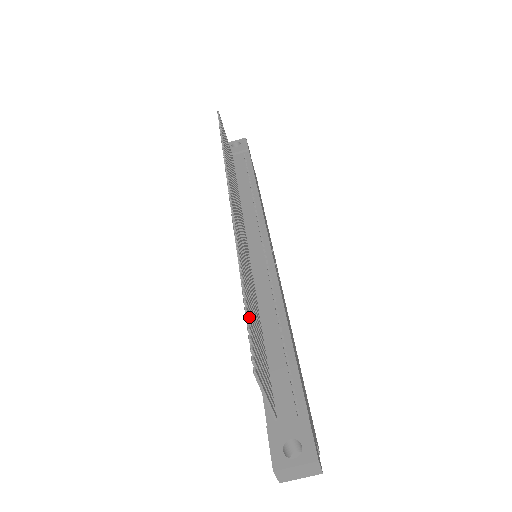
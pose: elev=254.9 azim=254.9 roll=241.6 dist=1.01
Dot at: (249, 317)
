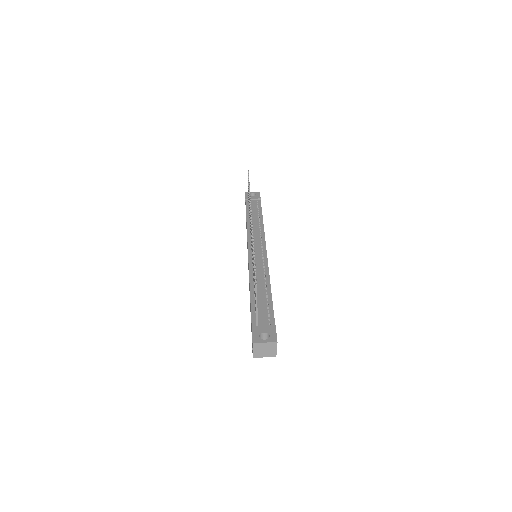
Dot at: occluded
